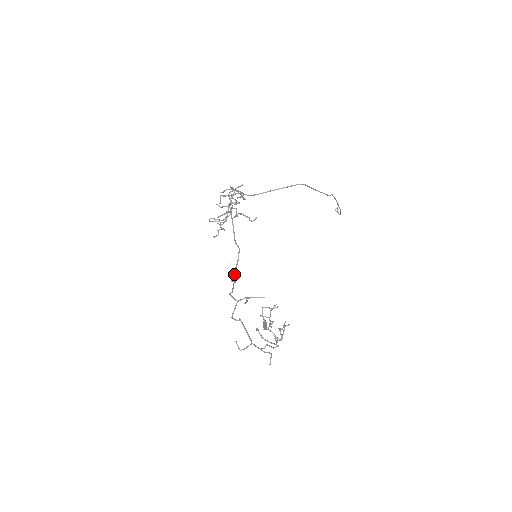
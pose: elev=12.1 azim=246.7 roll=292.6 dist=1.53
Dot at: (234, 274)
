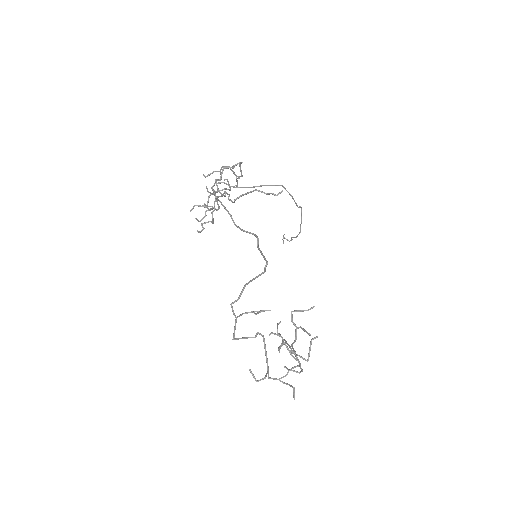
Dot at: occluded
